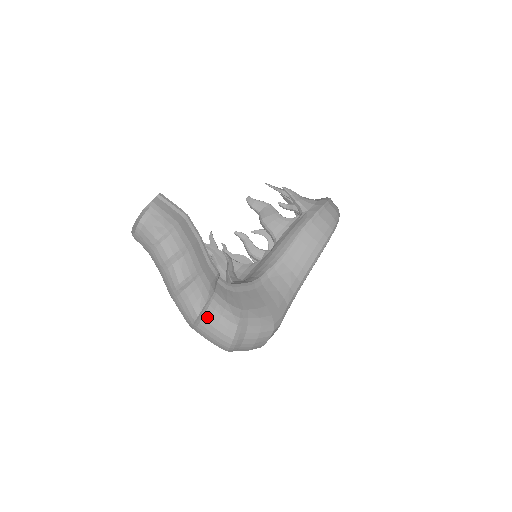
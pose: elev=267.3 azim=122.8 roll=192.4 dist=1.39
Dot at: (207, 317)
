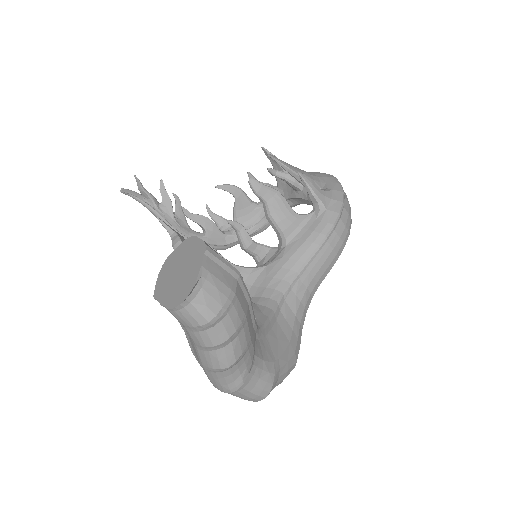
Dot at: (244, 384)
